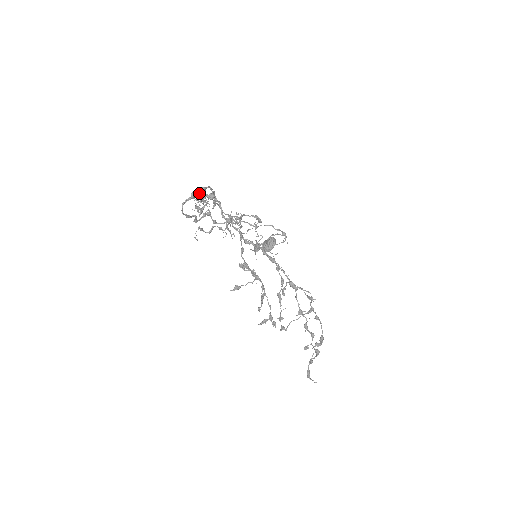
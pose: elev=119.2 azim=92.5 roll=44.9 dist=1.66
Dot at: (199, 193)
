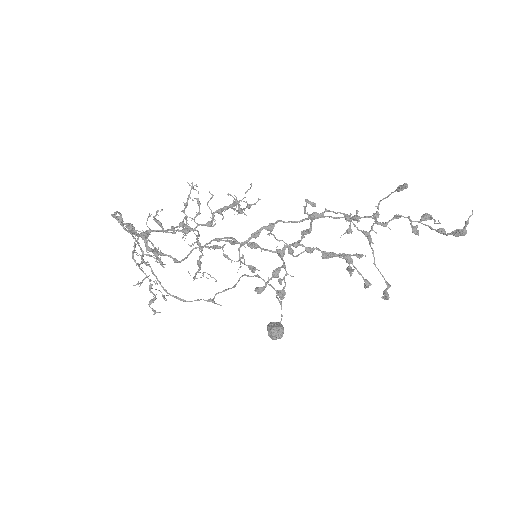
Dot at: (125, 223)
